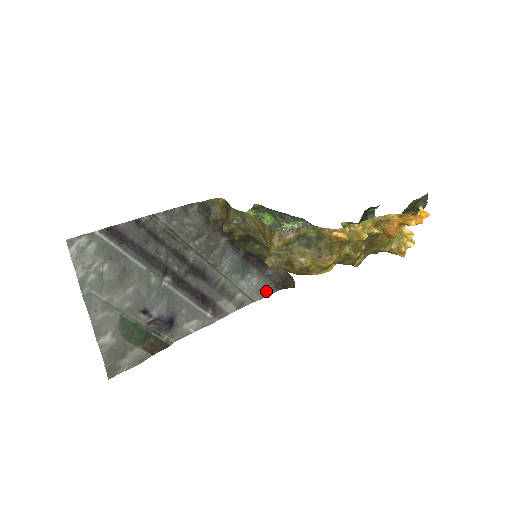
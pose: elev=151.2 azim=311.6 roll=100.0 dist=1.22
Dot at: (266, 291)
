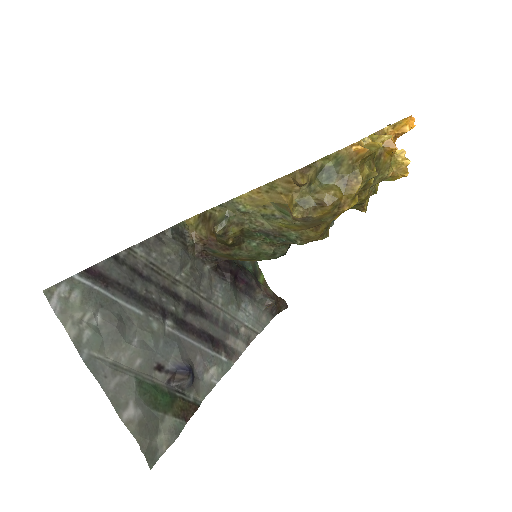
Dot at: (264, 319)
